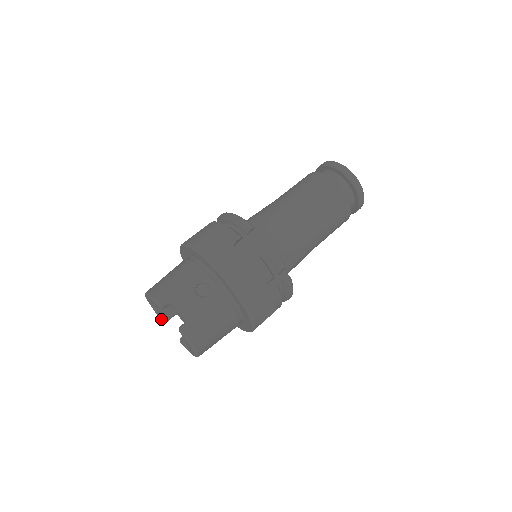
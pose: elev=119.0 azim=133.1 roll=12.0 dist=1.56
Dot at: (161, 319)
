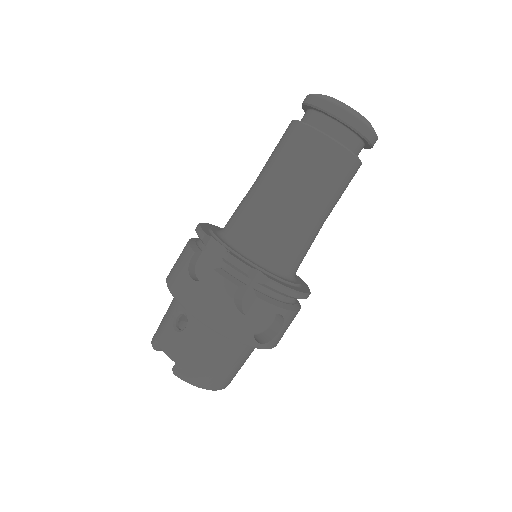
Dot at: occluded
